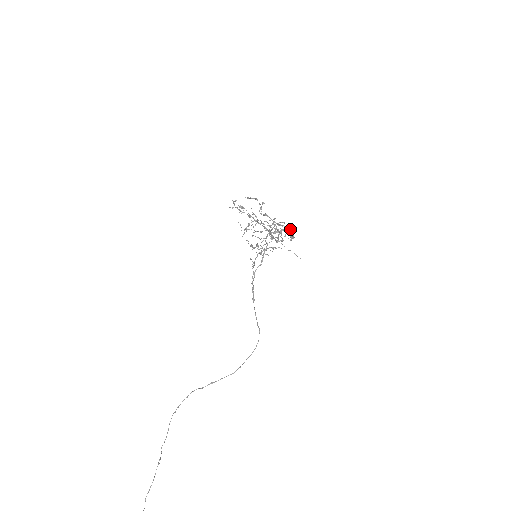
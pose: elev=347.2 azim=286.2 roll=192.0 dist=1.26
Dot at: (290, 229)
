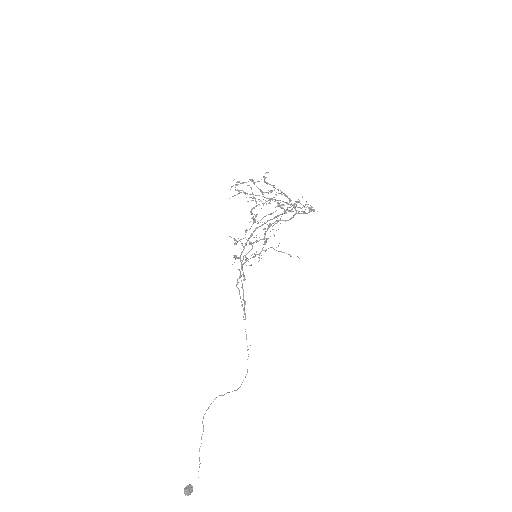
Dot at: (295, 209)
